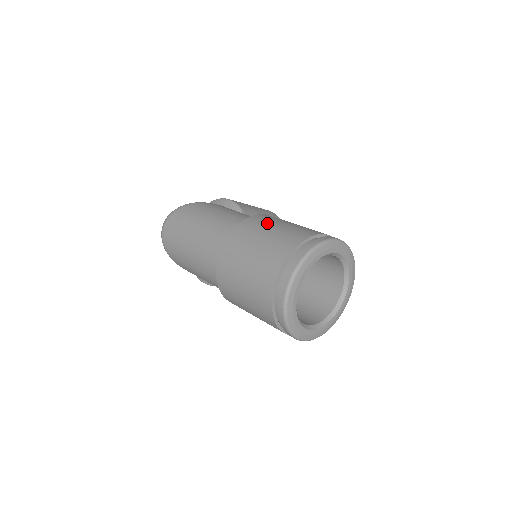
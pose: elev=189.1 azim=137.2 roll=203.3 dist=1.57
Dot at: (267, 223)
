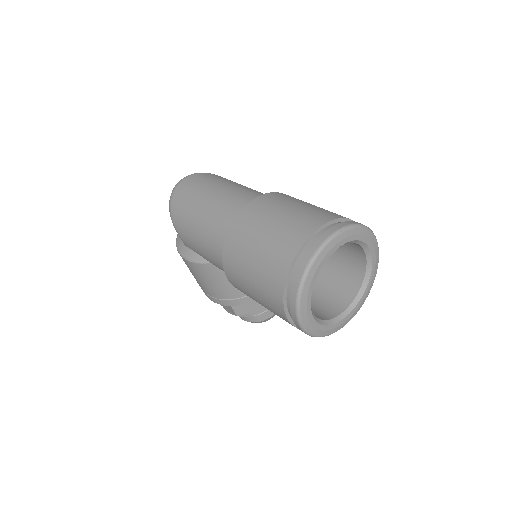
Dot at: occluded
